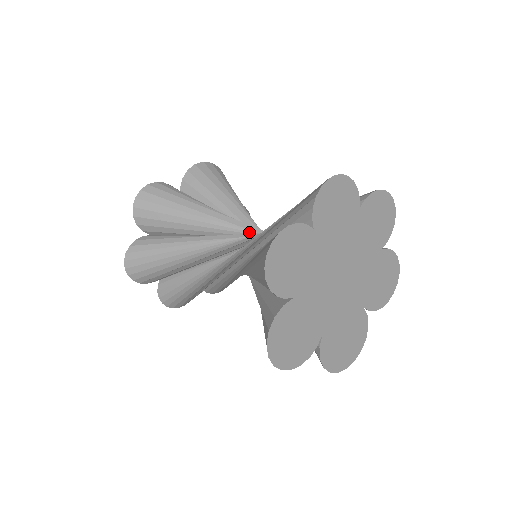
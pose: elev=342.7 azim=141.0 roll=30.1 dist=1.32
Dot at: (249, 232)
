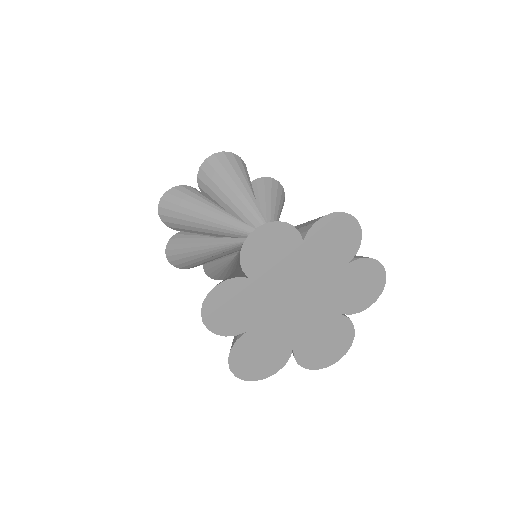
Dot at: (247, 234)
